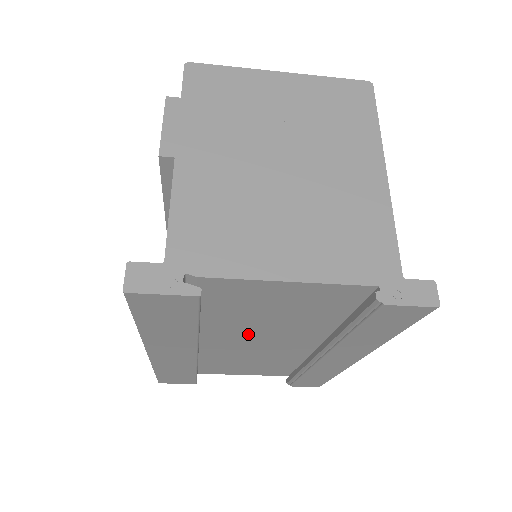
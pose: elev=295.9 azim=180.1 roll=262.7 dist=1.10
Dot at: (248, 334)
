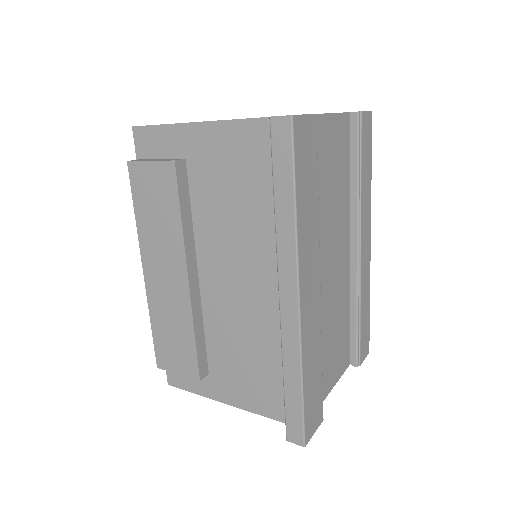
Dot at: (325, 240)
